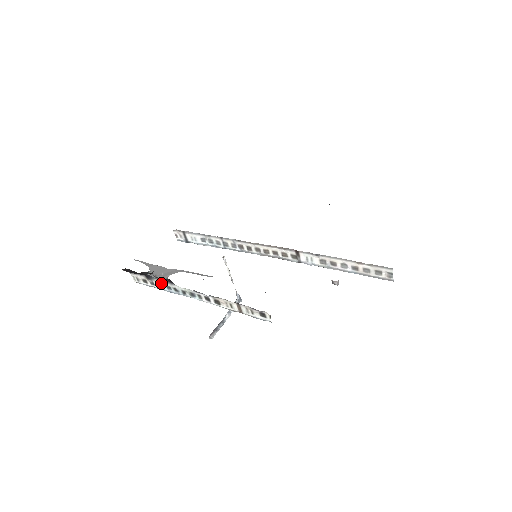
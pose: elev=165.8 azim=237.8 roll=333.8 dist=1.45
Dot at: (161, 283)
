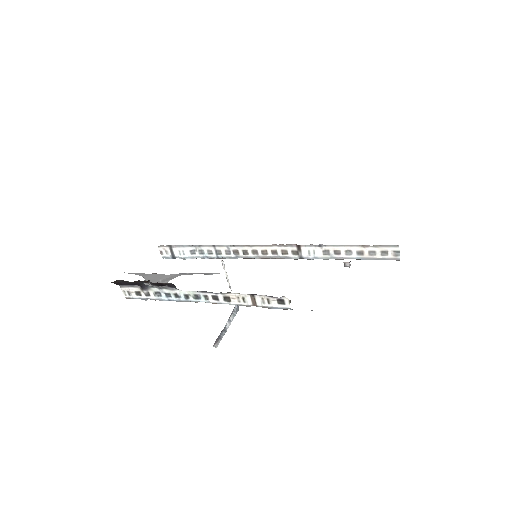
Dot at: (159, 291)
